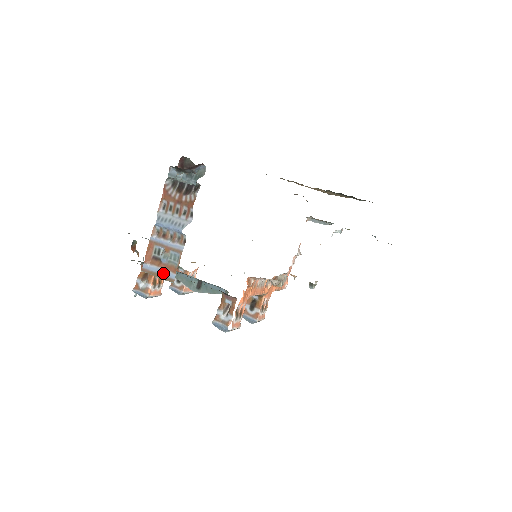
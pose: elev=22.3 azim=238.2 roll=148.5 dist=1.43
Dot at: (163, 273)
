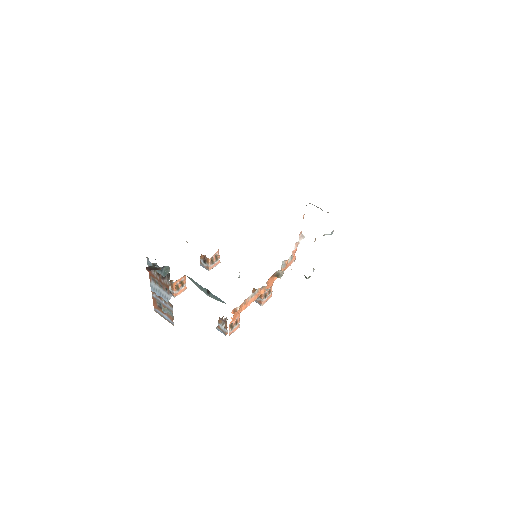
Dot at: (166, 319)
